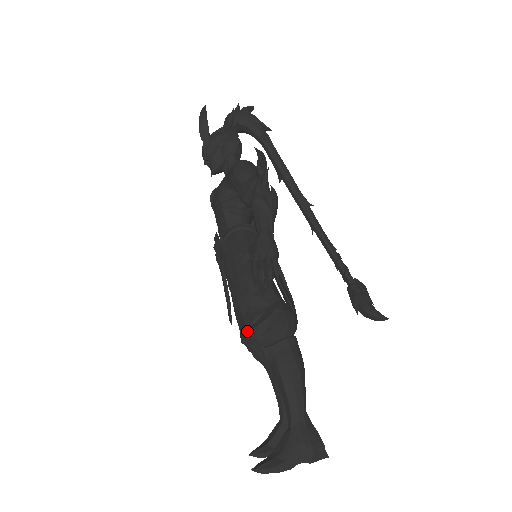
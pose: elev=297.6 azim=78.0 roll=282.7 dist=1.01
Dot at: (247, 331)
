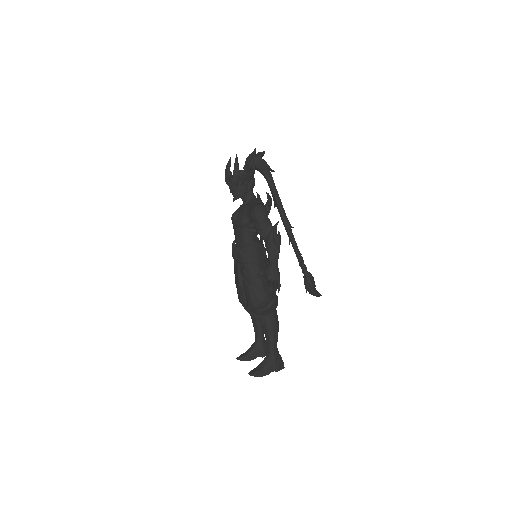
Dot at: (253, 307)
